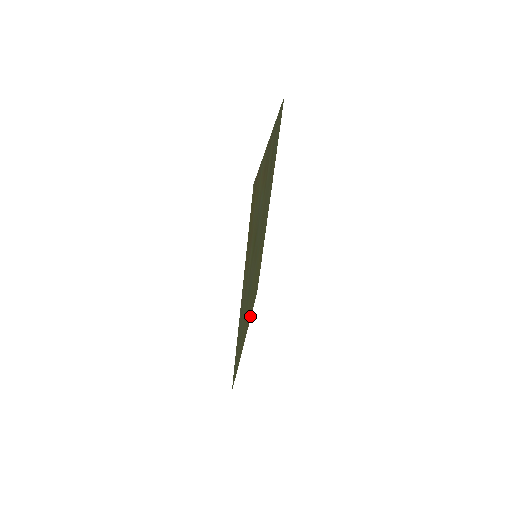
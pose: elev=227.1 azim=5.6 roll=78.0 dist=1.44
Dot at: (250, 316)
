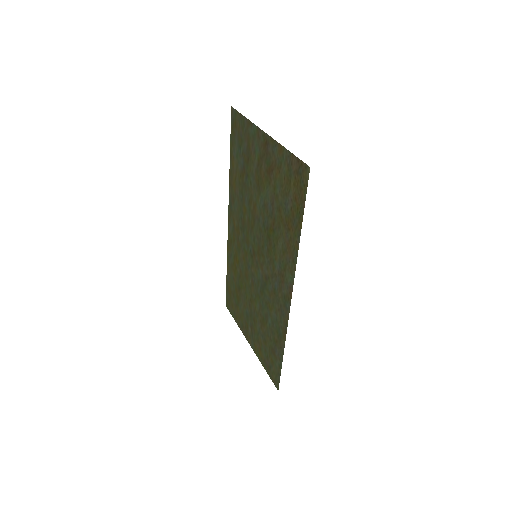
Dot at: (241, 325)
